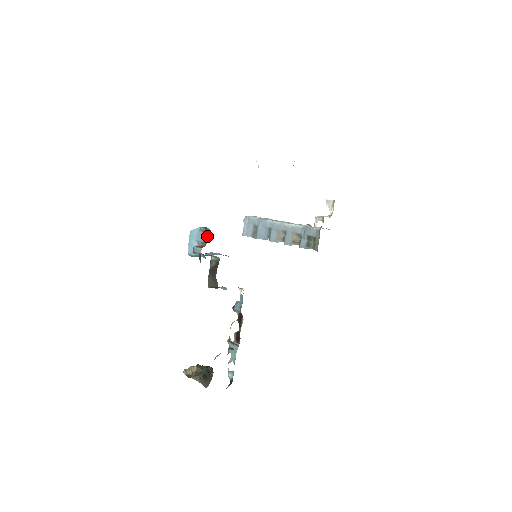
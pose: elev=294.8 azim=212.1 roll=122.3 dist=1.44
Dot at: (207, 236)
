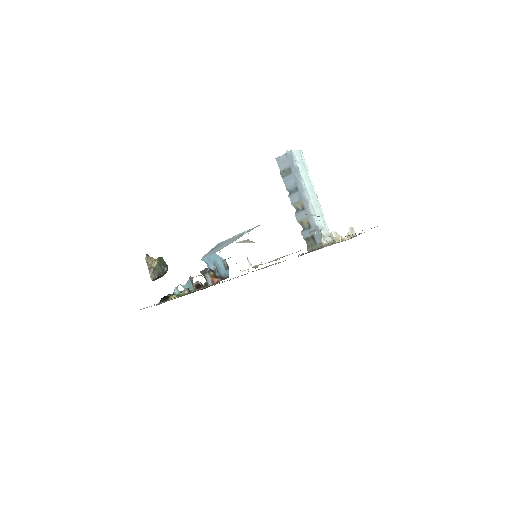
Dot at: (224, 273)
